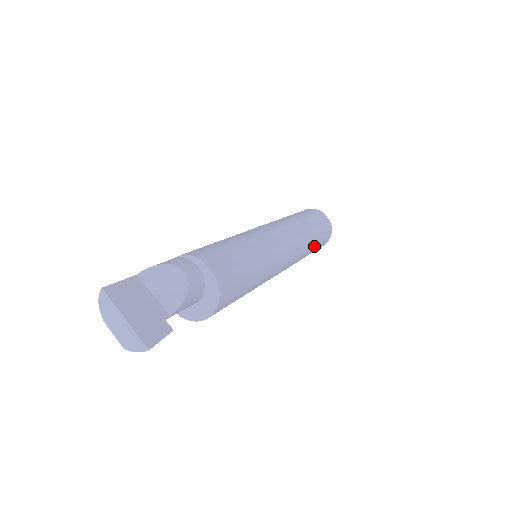
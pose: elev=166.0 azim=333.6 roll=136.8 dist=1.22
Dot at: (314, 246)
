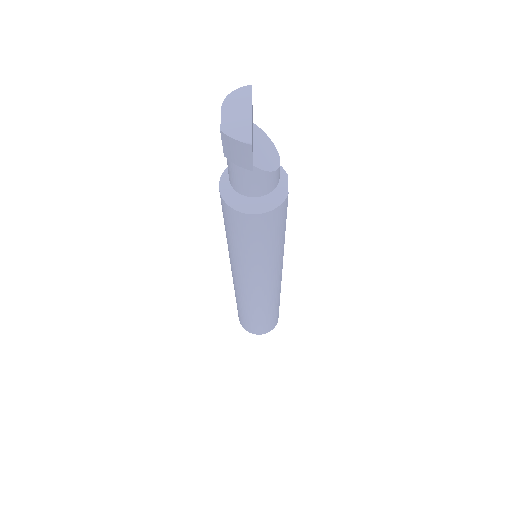
Dot at: (268, 315)
